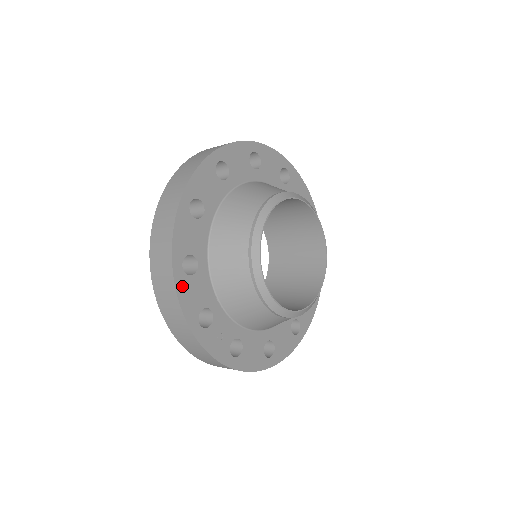
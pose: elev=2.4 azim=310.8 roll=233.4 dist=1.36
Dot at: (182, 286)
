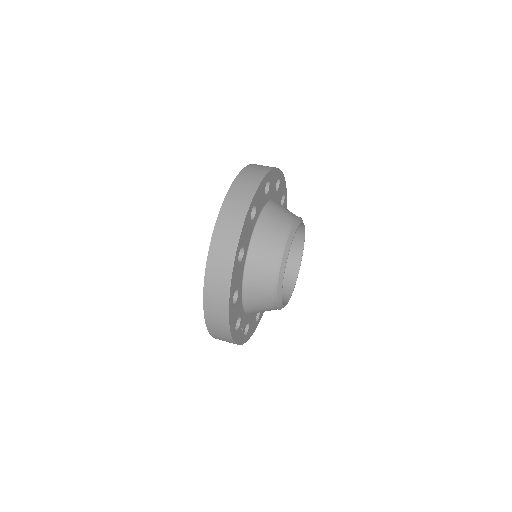
Dot at: (231, 314)
